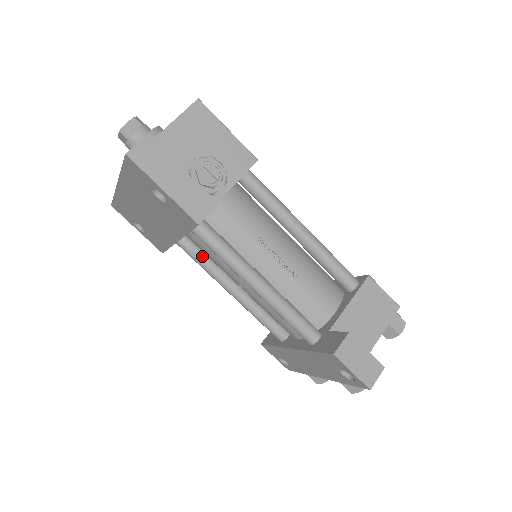
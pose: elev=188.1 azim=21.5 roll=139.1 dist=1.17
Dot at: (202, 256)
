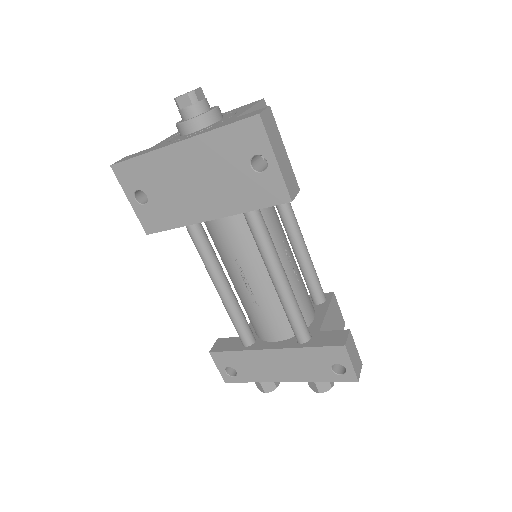
Dot at: (209, 244)
